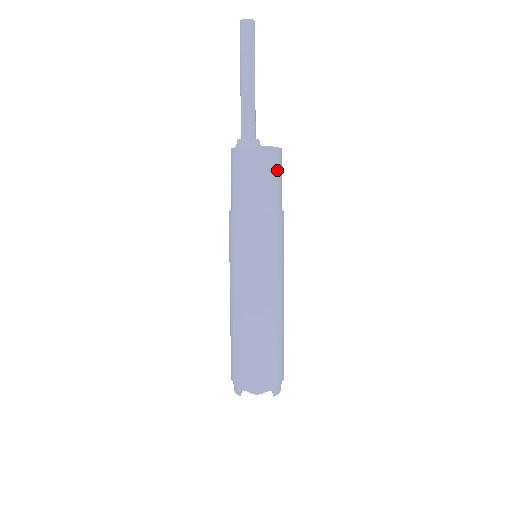
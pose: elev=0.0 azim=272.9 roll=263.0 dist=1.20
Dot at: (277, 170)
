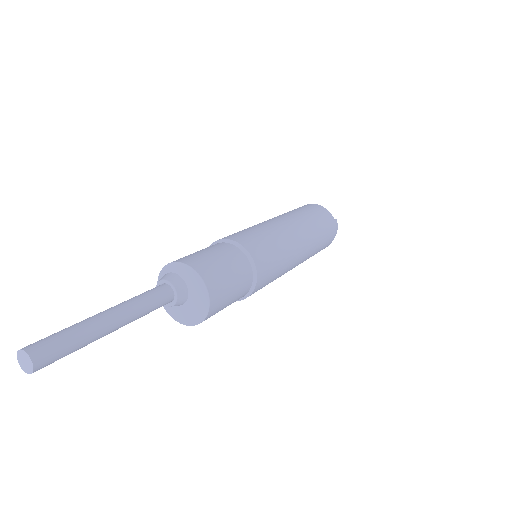
Dot at: occluded
